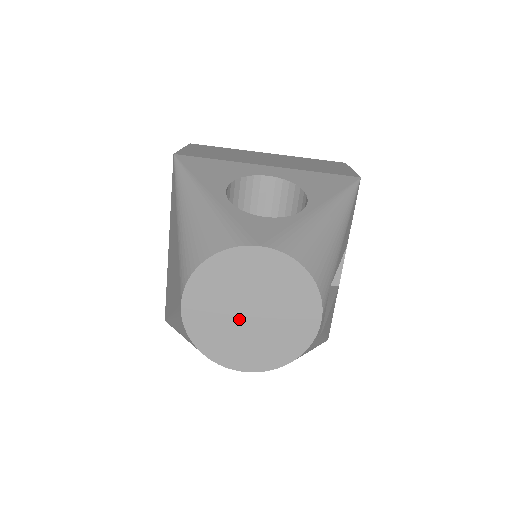
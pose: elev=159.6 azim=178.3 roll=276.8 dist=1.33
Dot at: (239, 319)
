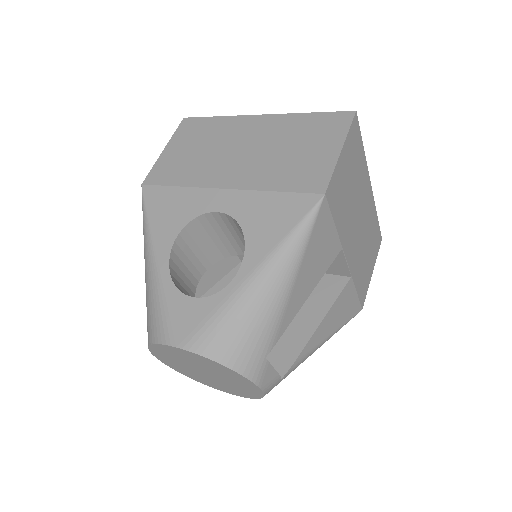
Dot at: (201, 373)
